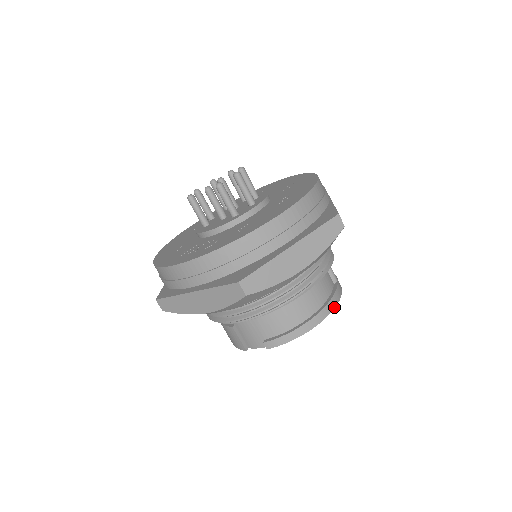
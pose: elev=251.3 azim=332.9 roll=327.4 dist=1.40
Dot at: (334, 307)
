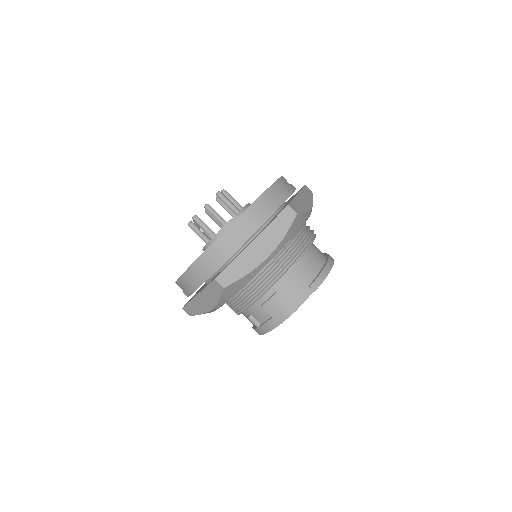
Dot at: occluded
